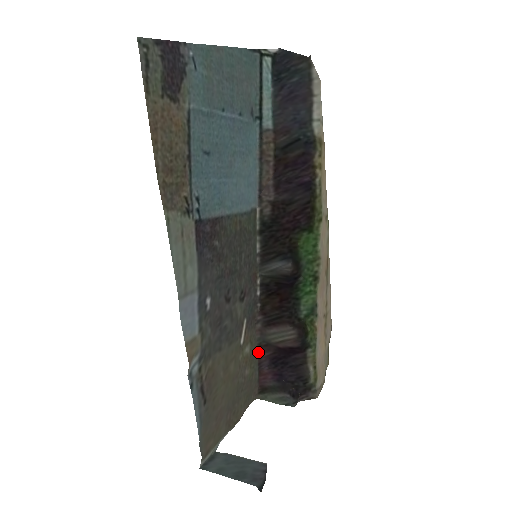
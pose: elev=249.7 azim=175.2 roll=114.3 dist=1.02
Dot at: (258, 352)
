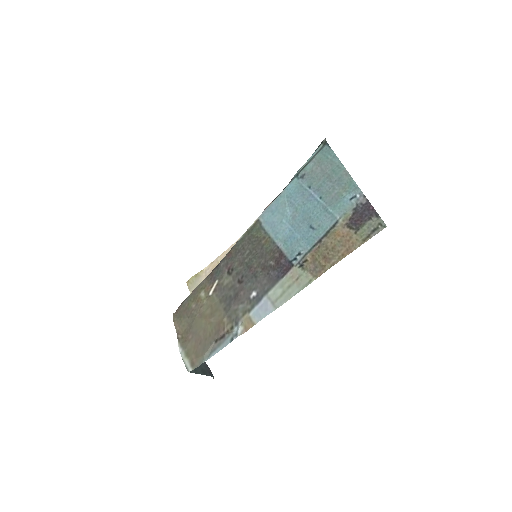
Dot at: (194, 290)
